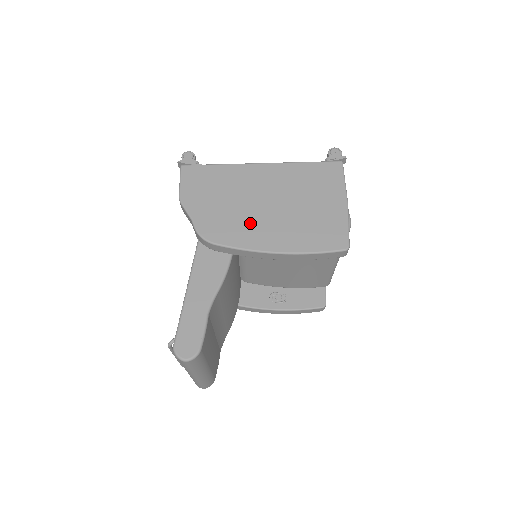
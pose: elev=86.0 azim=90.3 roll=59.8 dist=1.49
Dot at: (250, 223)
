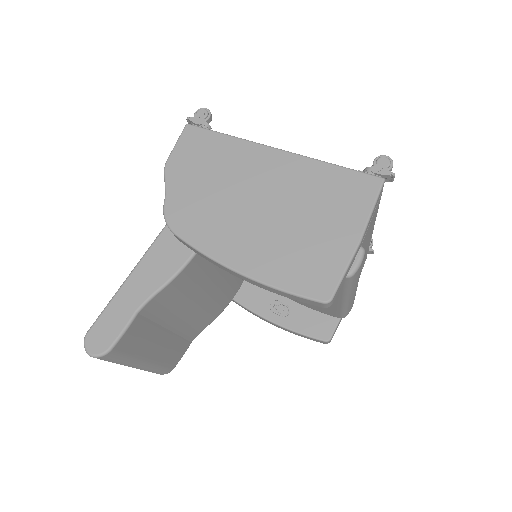
Dot at: (226, 223)
